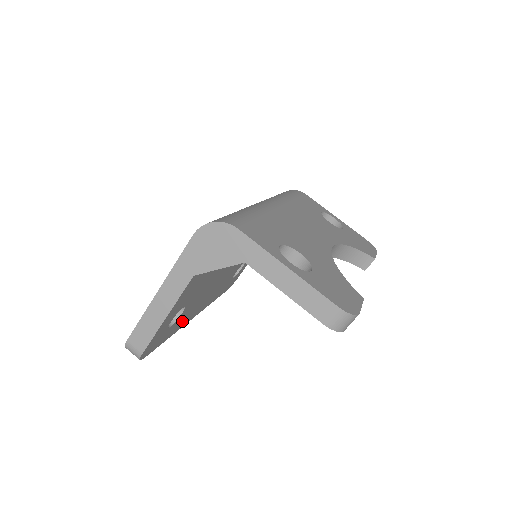
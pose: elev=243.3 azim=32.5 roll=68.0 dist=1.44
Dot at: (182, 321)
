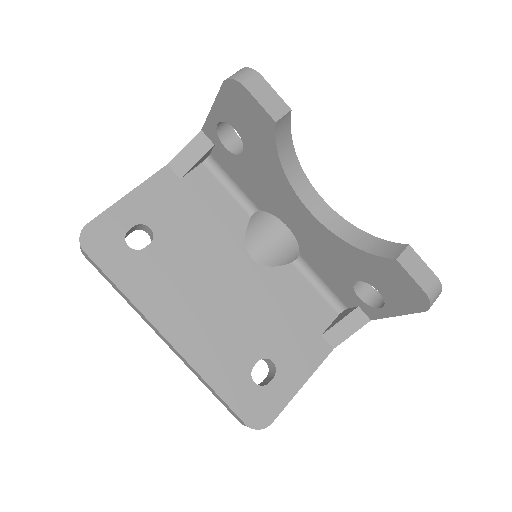
Dot at: (146, 286)
